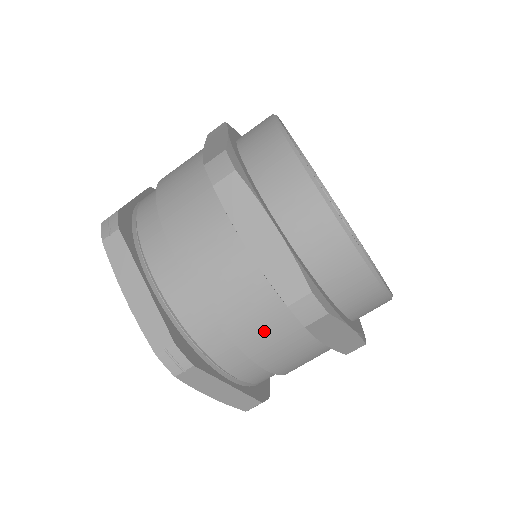
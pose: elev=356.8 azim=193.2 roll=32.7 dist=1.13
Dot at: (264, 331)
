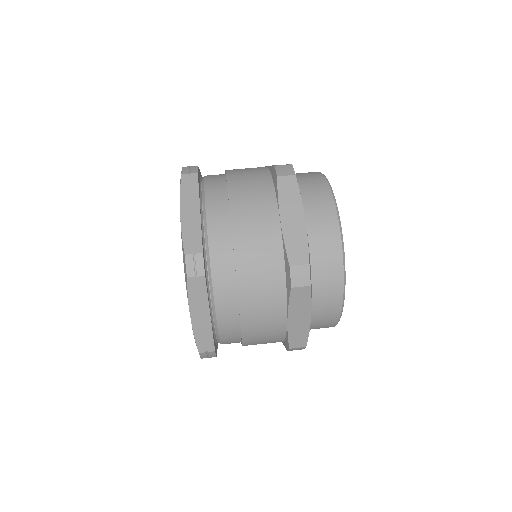
Dot at: (263, 343)
